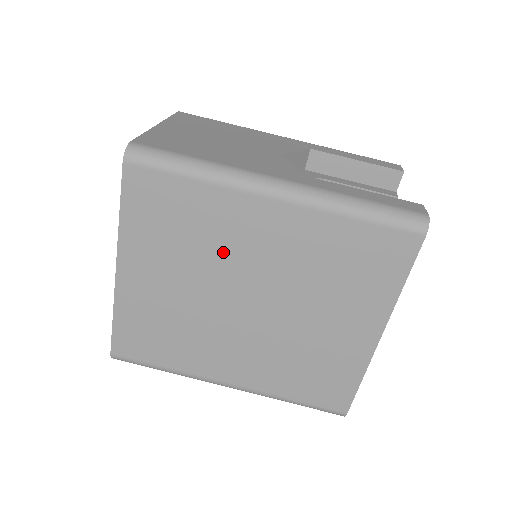
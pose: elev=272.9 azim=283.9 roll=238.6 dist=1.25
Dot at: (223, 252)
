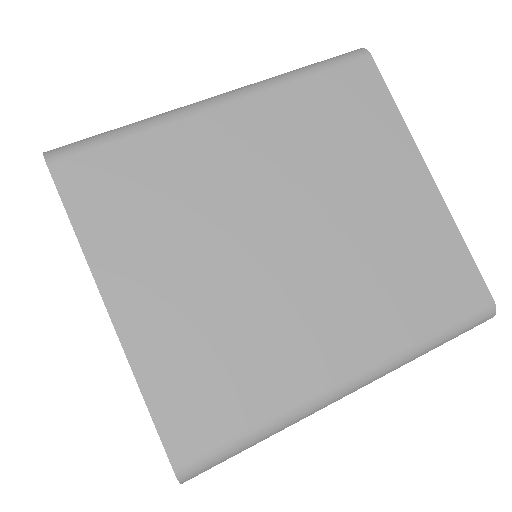
Dot at: (216, 194)
